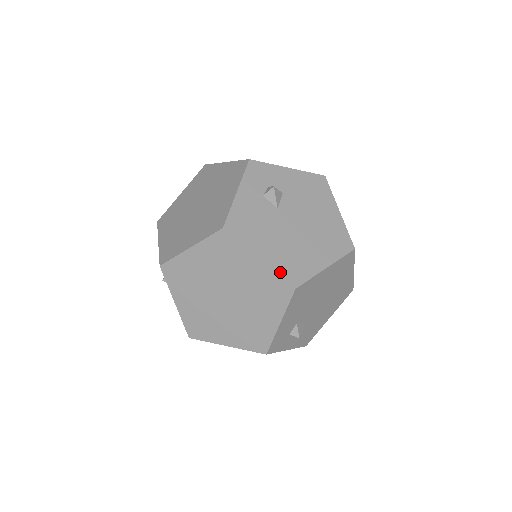
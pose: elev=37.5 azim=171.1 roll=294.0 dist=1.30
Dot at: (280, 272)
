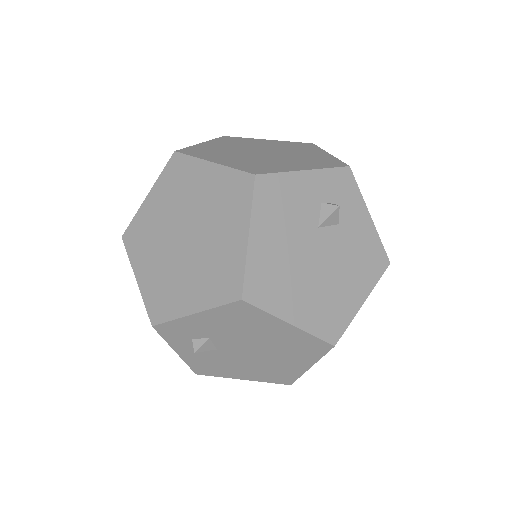
Dot at: (249, 270)
